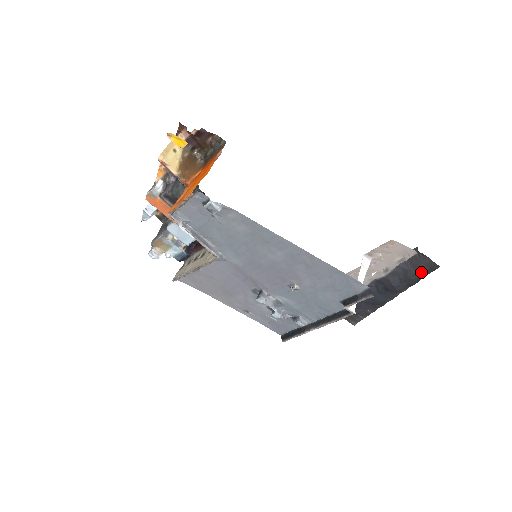
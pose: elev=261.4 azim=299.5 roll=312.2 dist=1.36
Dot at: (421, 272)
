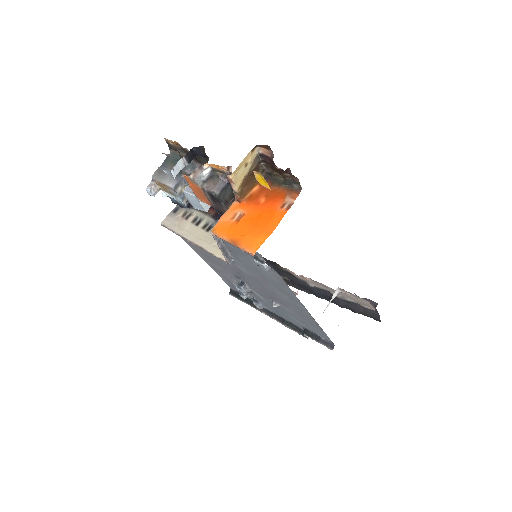
Dot at: (366, 315)
